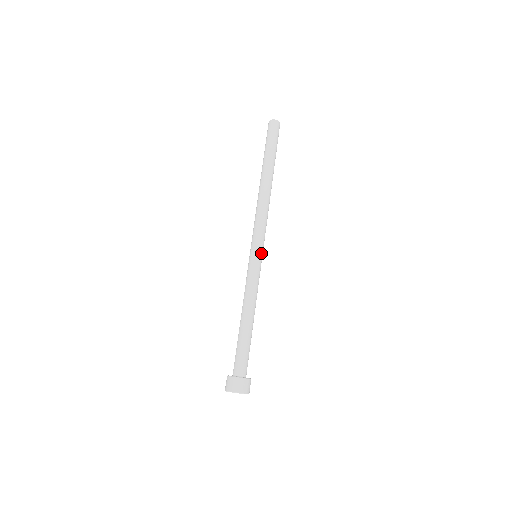
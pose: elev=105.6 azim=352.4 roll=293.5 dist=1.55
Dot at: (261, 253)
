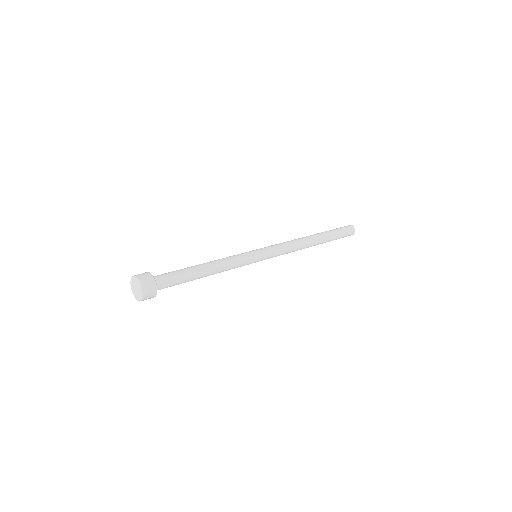
Dot at: (261, 253)
